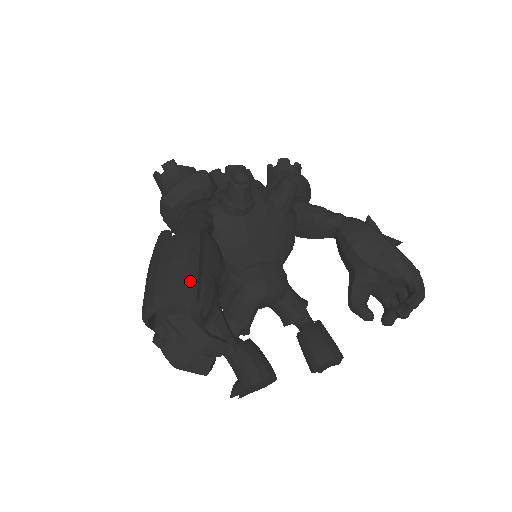
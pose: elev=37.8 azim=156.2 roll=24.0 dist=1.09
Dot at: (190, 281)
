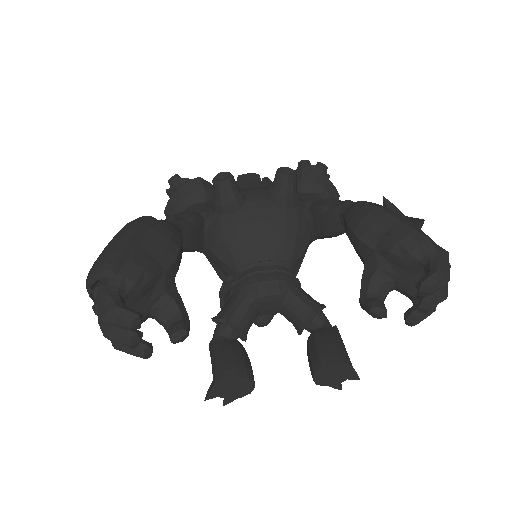
Dot at: (113, 256)
